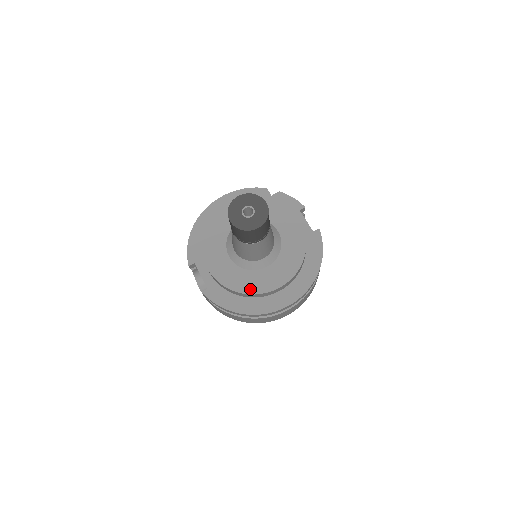
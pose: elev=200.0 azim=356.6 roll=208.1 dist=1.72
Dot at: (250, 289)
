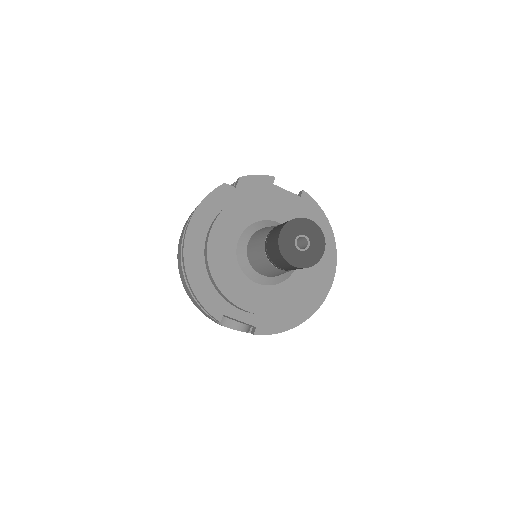
Dot at: (300, 297)
